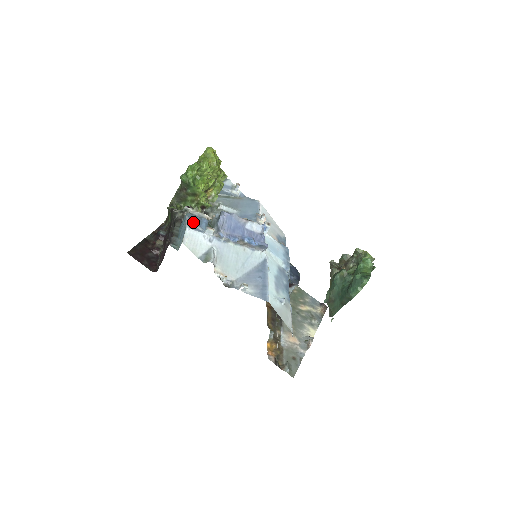
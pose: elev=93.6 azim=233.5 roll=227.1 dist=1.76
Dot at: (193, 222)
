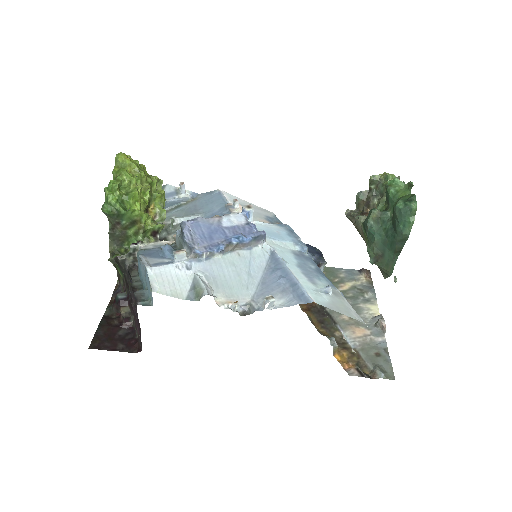
Dot at: (152, 258)
